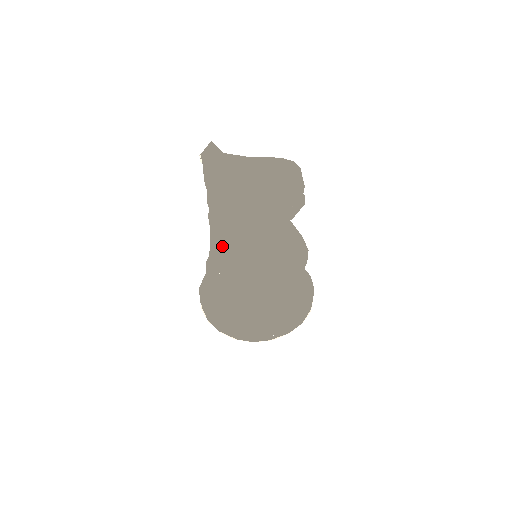
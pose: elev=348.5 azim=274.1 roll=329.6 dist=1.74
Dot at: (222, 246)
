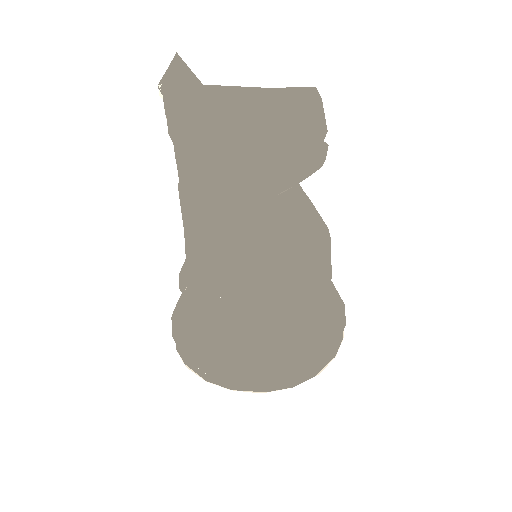
Dot at: (218, 240)
